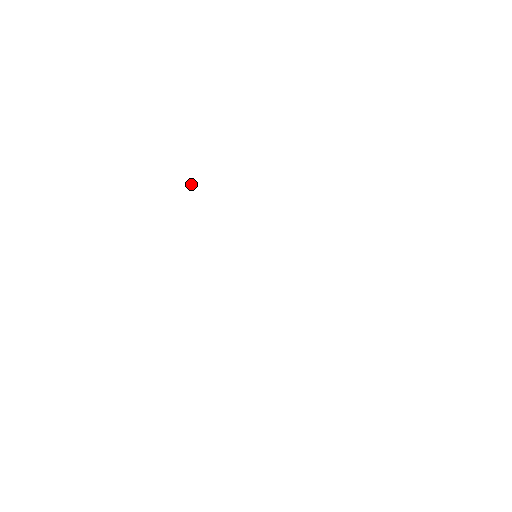
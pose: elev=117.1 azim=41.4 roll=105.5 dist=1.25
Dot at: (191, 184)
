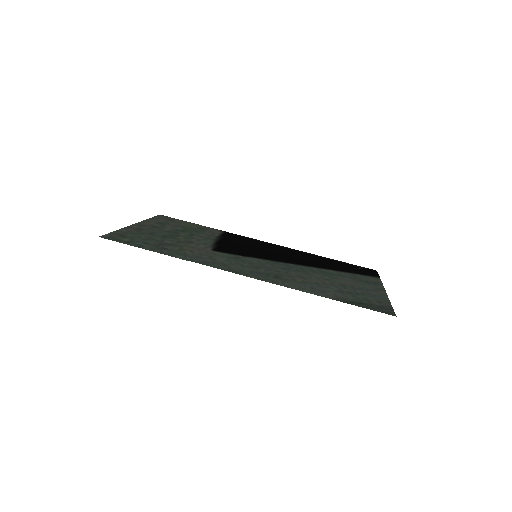
Dot at: (185, 258)
